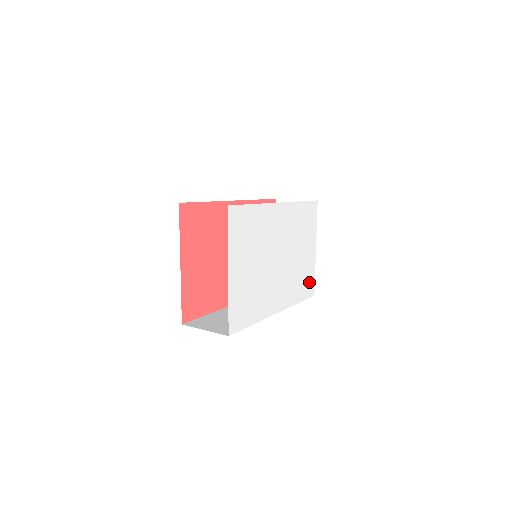
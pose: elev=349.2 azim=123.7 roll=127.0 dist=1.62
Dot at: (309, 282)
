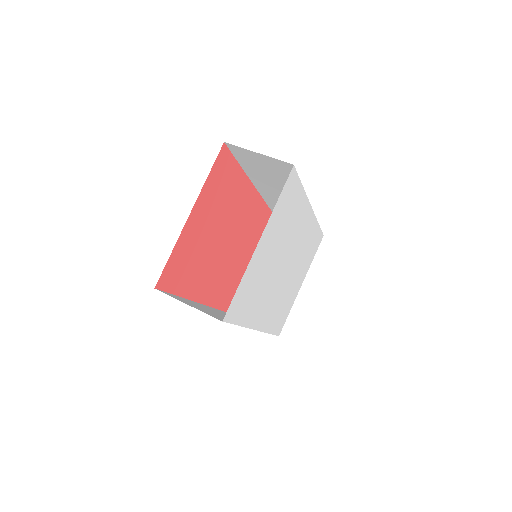
Dot at: (283, 317)
